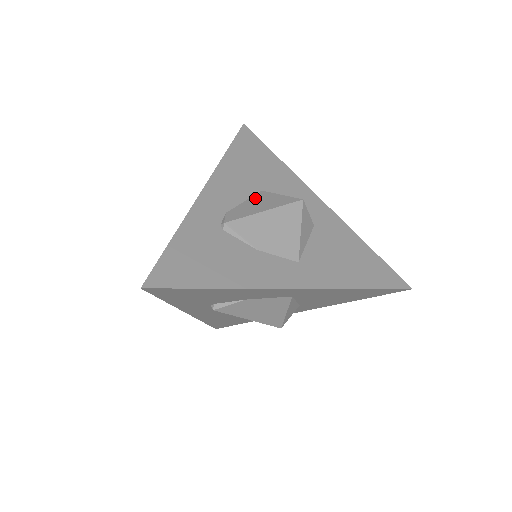
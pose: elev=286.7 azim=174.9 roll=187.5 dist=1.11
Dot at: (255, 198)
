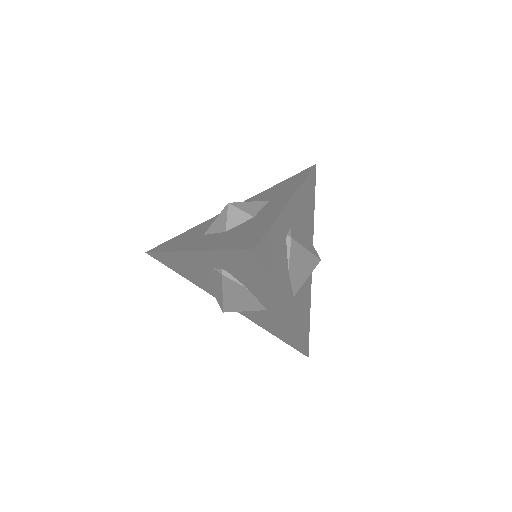
Dot at: (302, 231)
